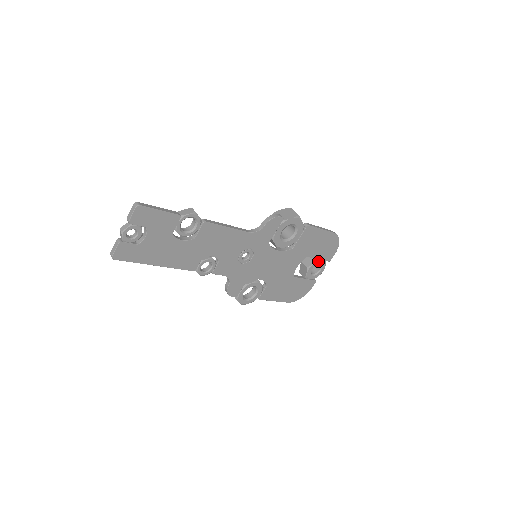
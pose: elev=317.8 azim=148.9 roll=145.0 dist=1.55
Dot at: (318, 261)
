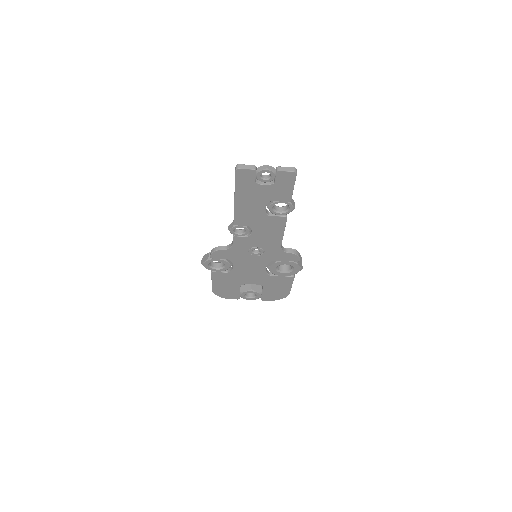
Dot at: (260, 294)
